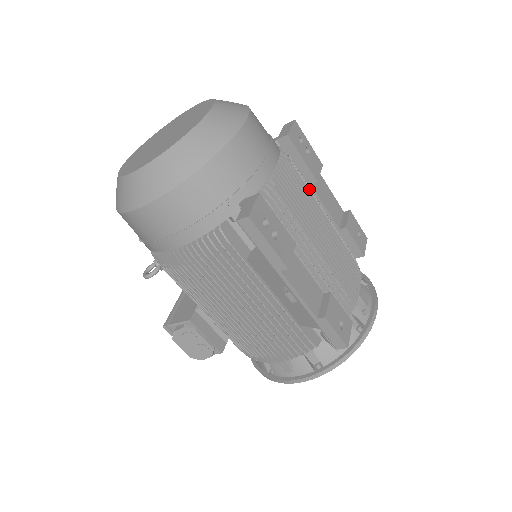
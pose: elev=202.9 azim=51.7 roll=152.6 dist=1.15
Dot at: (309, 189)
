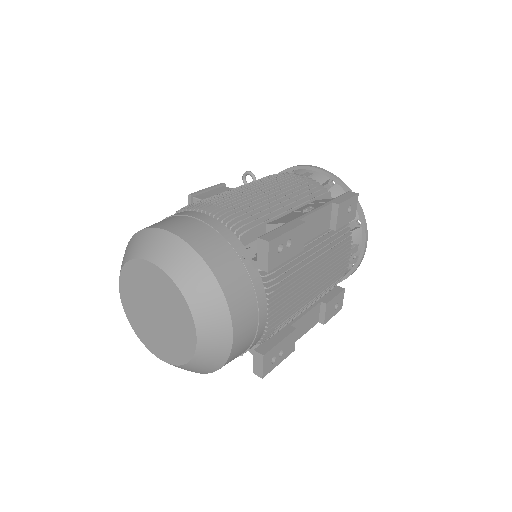
Dot at: (297, 271)
